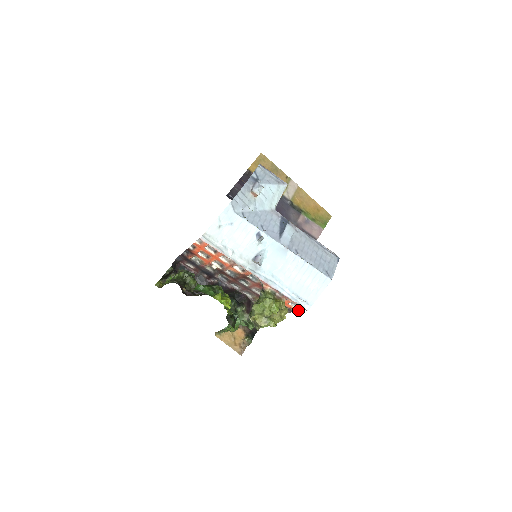
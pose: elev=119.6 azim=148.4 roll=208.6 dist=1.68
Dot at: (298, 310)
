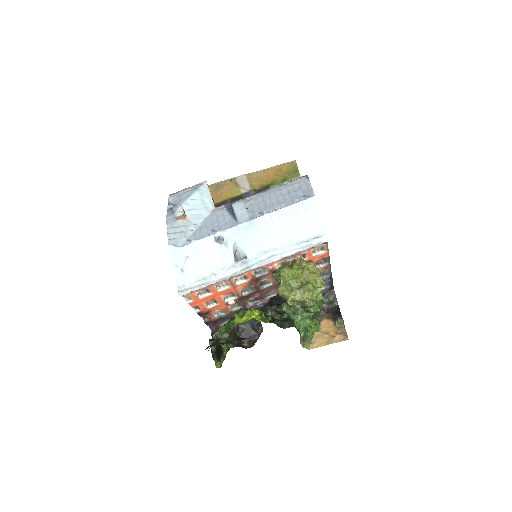
Dot at: (327, 251)
